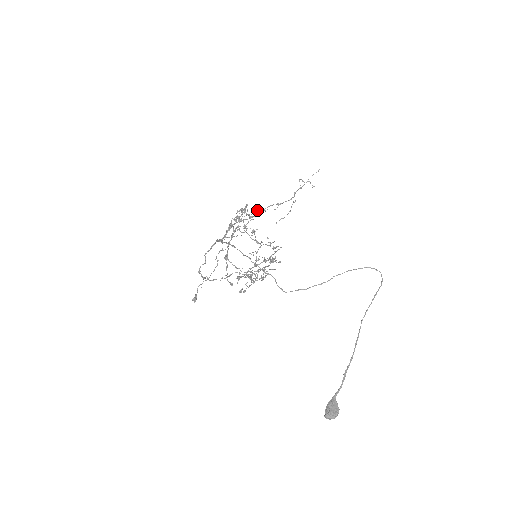
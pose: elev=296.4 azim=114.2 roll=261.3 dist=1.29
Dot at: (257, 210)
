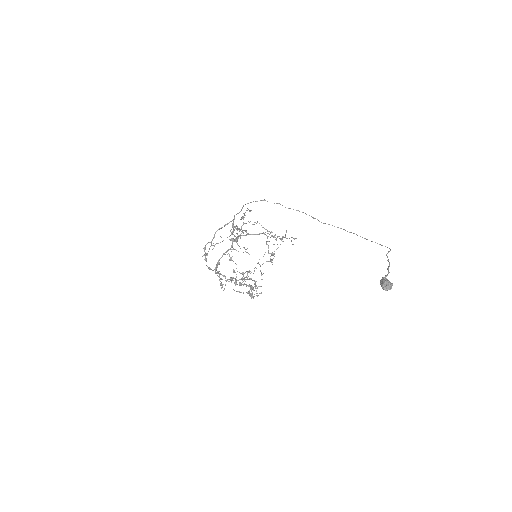
Dot at: (244, 248)
